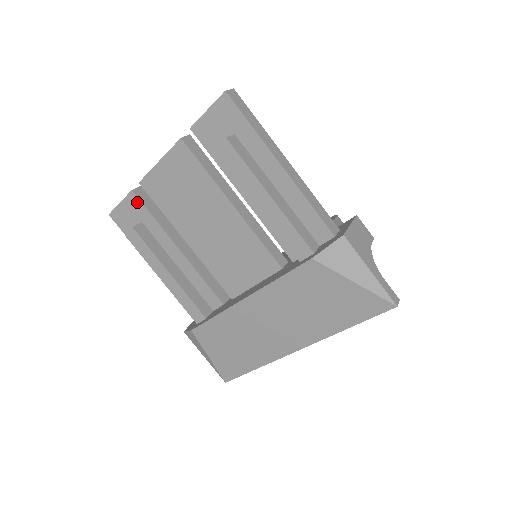
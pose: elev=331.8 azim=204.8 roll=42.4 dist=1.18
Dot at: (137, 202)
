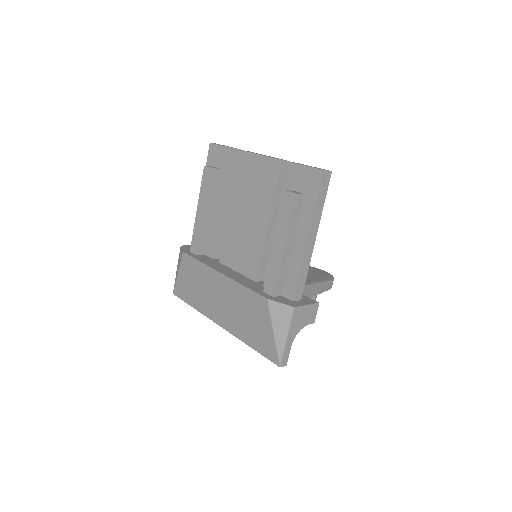
Dot at: (229, 157)
